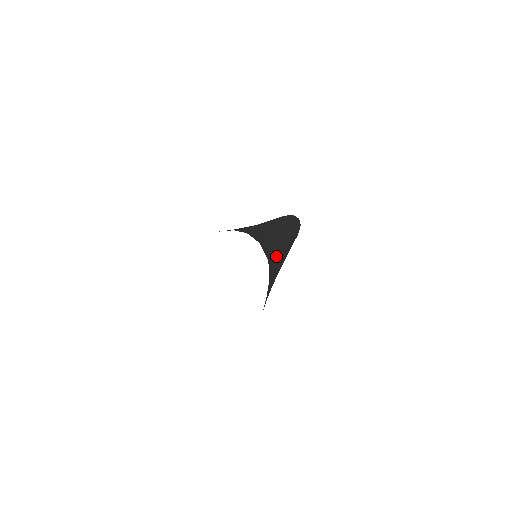
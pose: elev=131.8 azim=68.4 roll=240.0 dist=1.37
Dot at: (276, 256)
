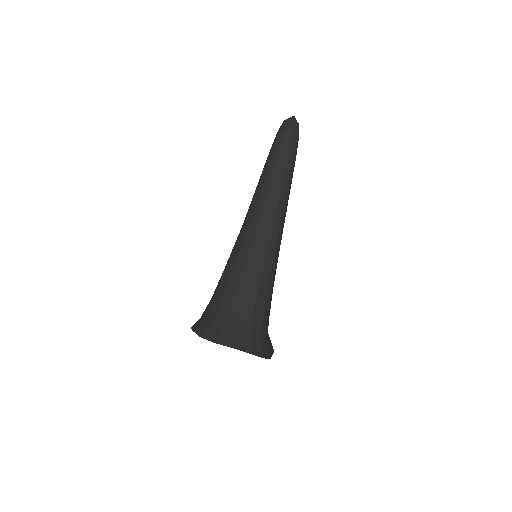
Dot at: (268, 291)
